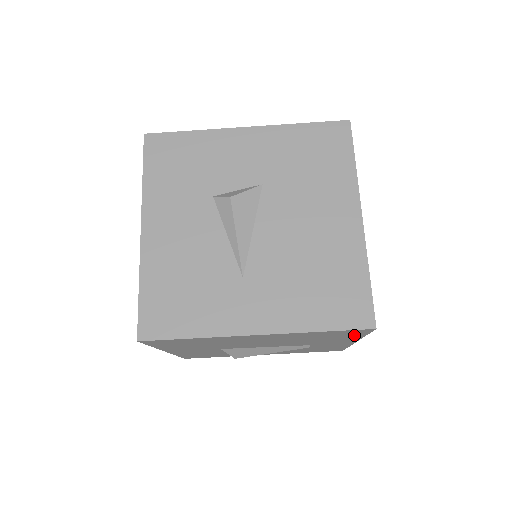
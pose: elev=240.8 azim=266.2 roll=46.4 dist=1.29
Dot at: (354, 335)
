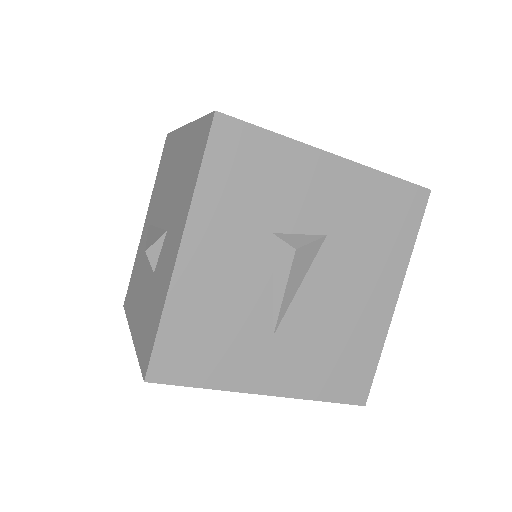
Dot at: occluded
